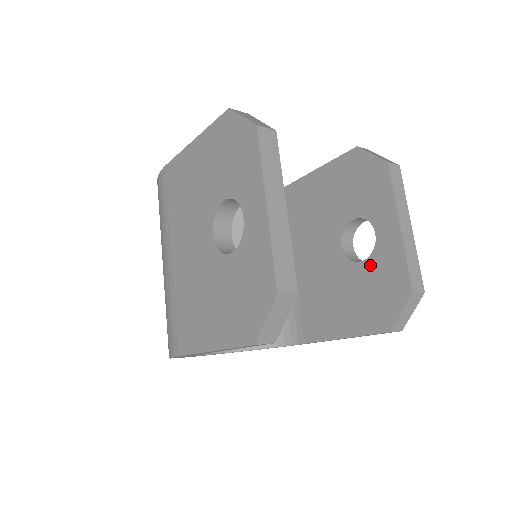
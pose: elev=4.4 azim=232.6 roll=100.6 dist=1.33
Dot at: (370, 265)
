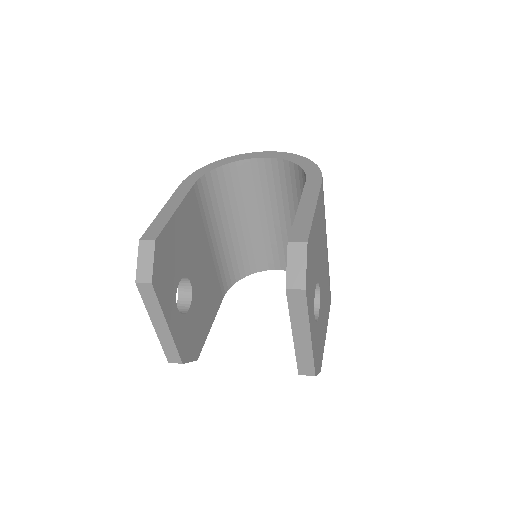
Dot at: occluded
